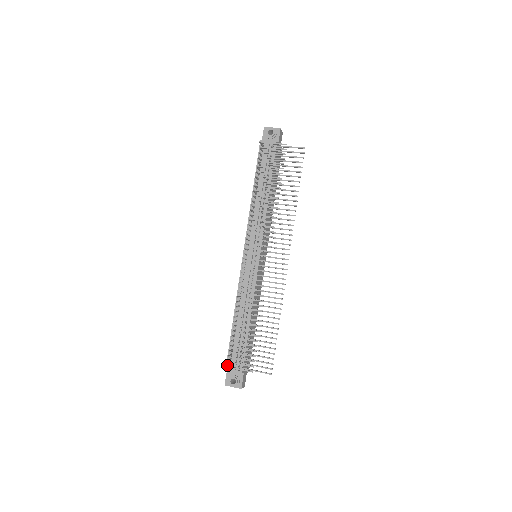
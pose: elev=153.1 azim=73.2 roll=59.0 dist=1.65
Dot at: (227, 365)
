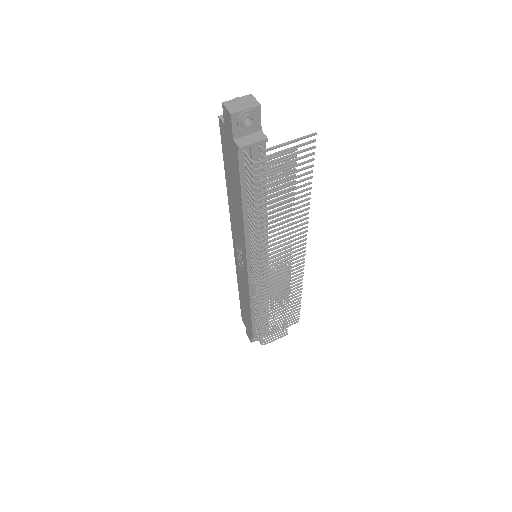
Dot at: (261, 343)
